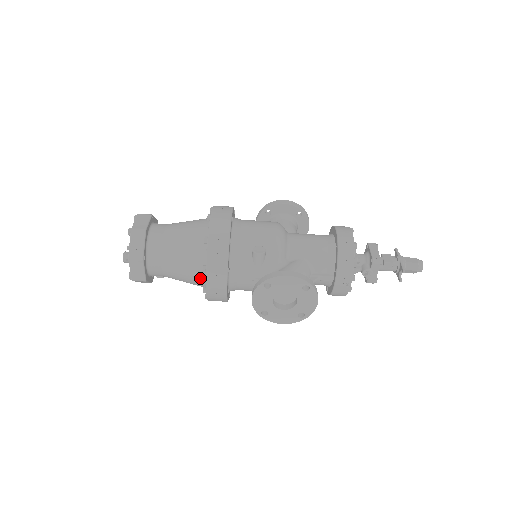
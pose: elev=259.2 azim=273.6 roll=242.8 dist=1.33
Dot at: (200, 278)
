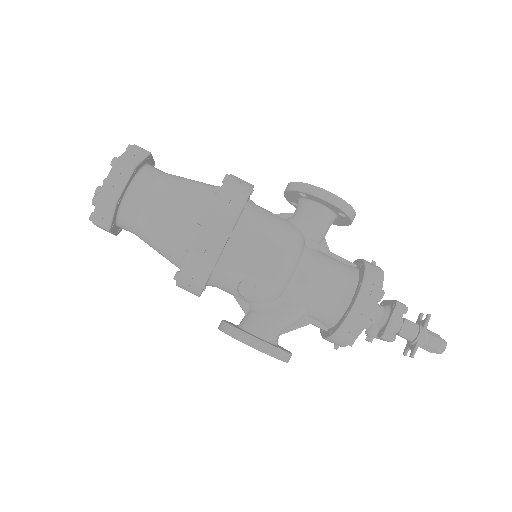
Dot at: occluded
